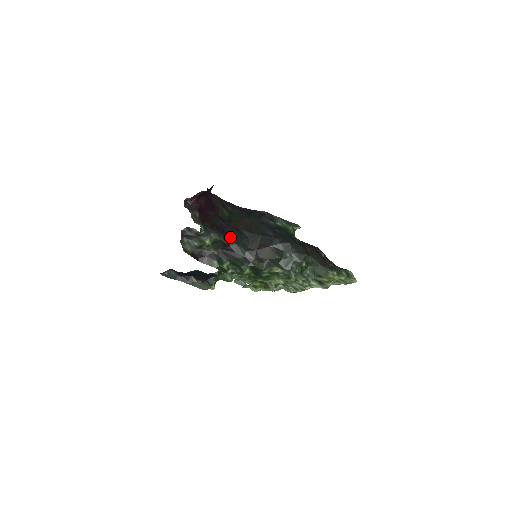
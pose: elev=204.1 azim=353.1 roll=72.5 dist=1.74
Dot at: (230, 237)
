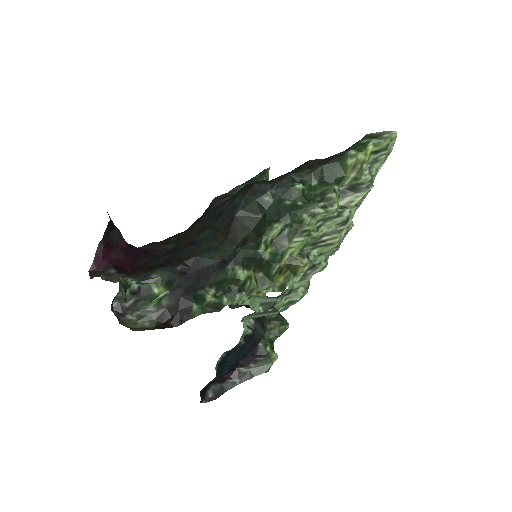
Dot at: (181, 258)
